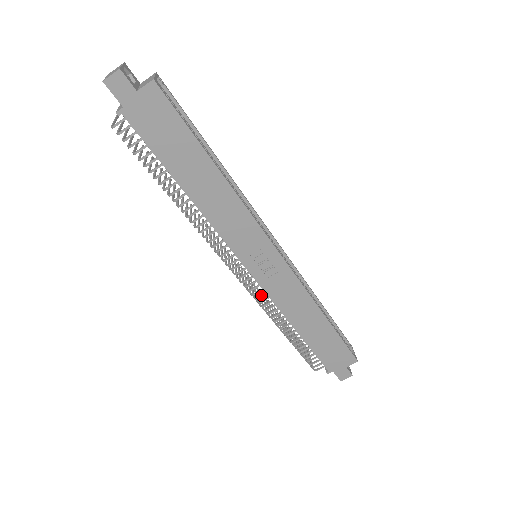
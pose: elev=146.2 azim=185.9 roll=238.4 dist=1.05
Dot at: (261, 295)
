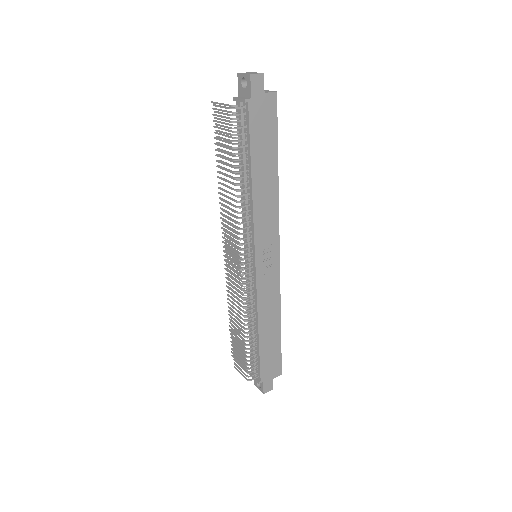
Dot at: (249, 291)
